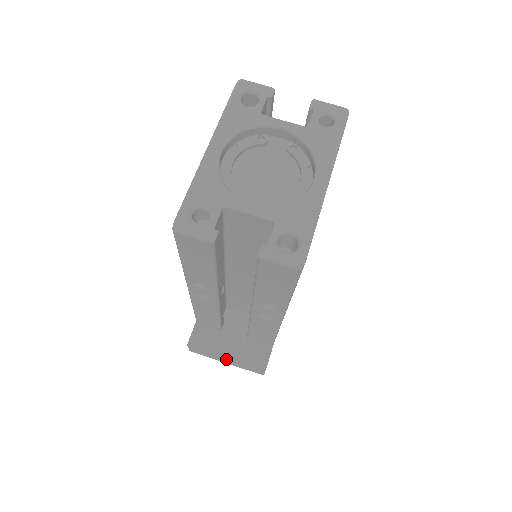
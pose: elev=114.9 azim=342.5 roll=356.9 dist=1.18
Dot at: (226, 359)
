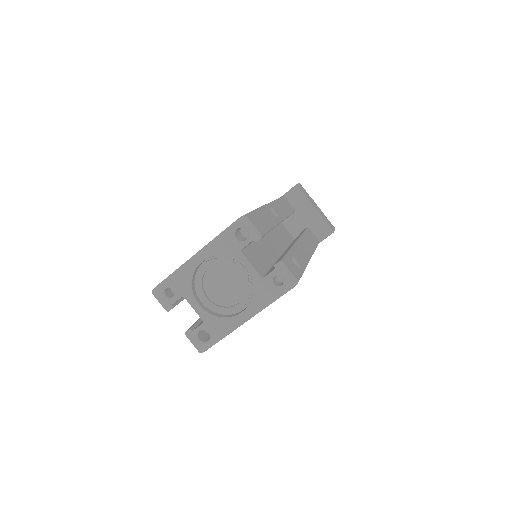
Dot at: occluded
